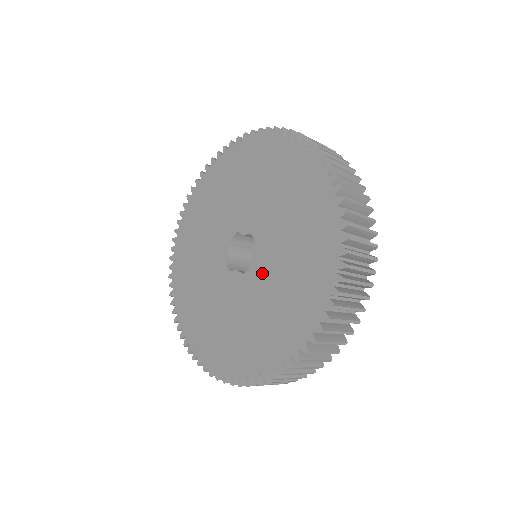
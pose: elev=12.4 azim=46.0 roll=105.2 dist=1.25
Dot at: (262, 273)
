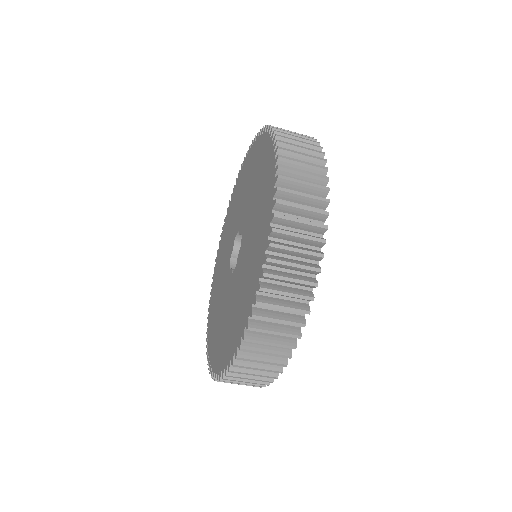
Dot at: (237, 274)
